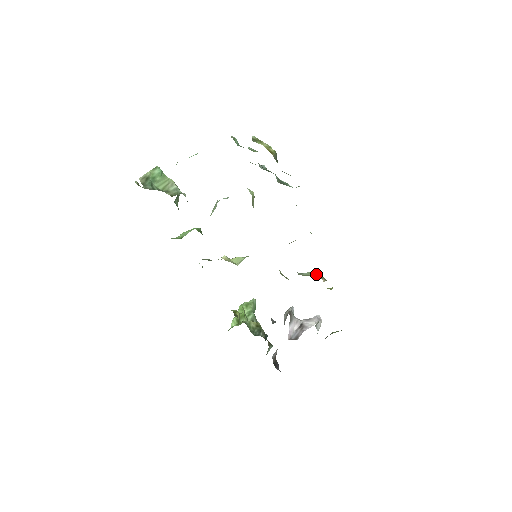
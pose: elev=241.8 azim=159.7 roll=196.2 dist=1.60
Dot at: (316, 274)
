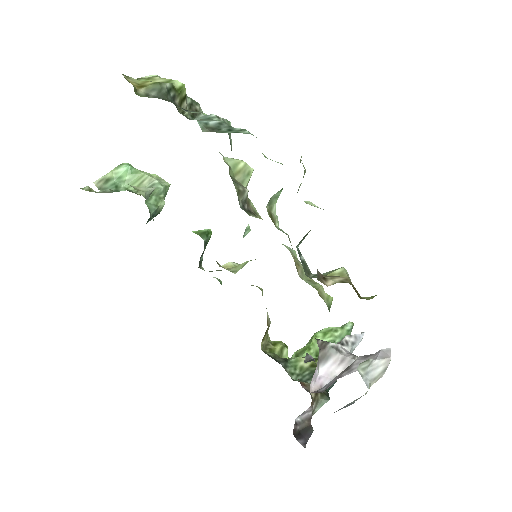
Dot at: (334, 273)
